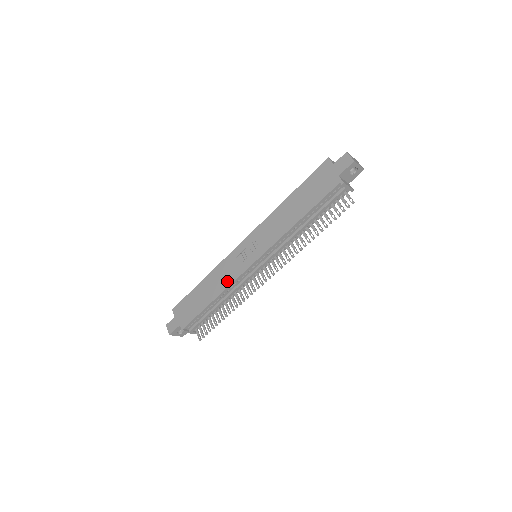
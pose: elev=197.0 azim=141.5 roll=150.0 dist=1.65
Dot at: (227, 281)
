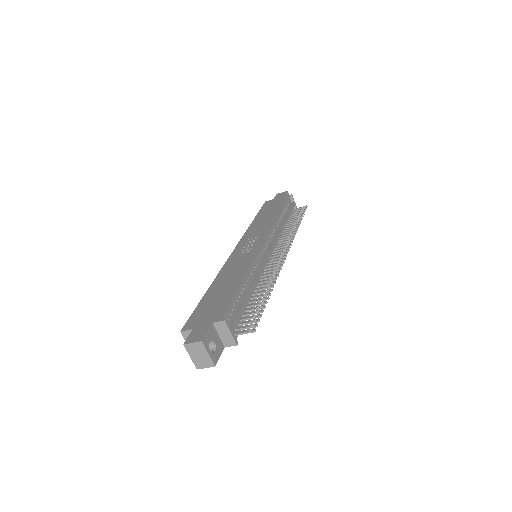
Dot at: (246, 263)
